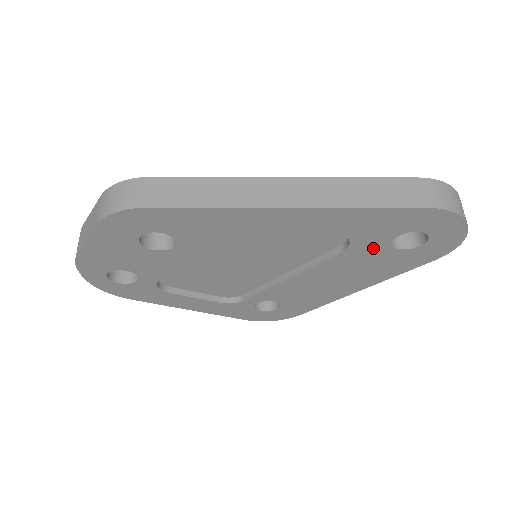
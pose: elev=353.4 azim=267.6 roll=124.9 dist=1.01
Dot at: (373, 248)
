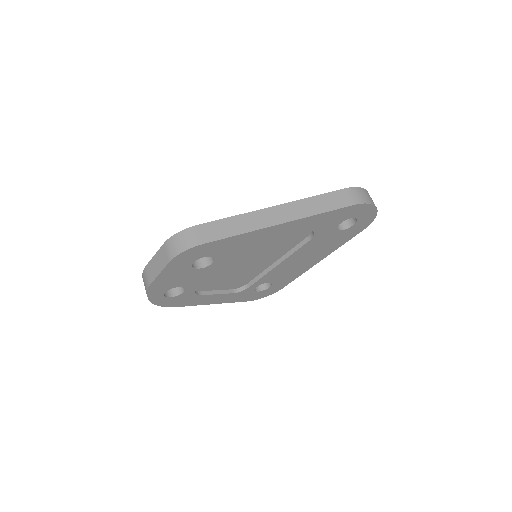
Dot at: (327, 233)
